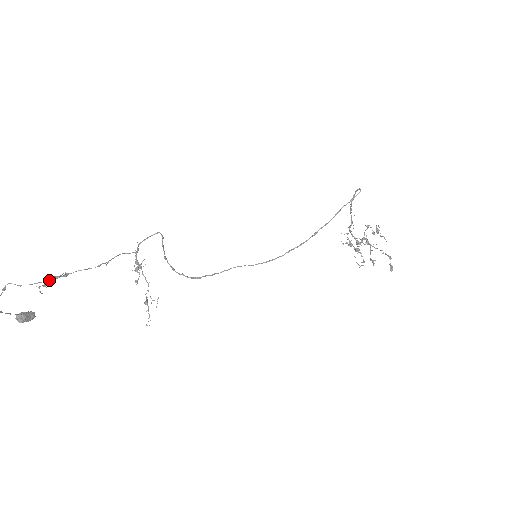
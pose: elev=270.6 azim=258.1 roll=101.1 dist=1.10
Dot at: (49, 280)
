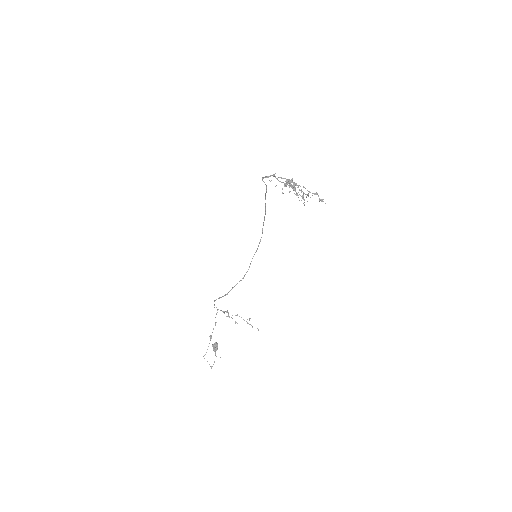
Dot at: (214, 350)
